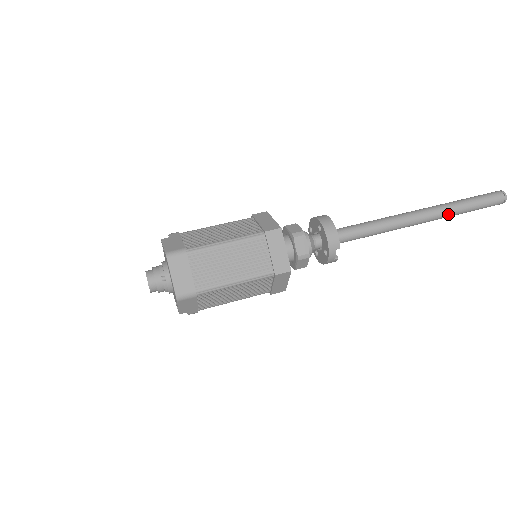
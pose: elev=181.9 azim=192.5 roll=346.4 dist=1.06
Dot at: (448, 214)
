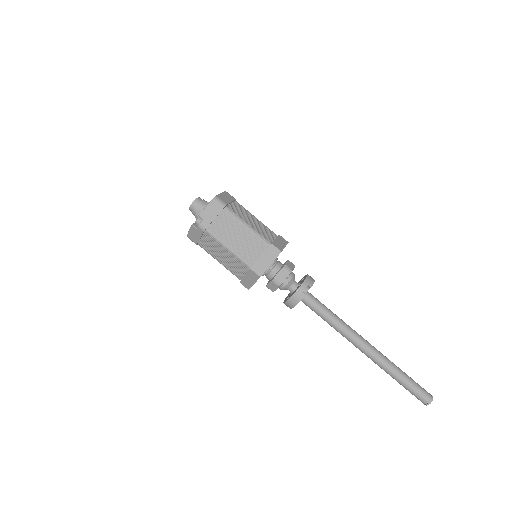
Dot at: (387, 362)
